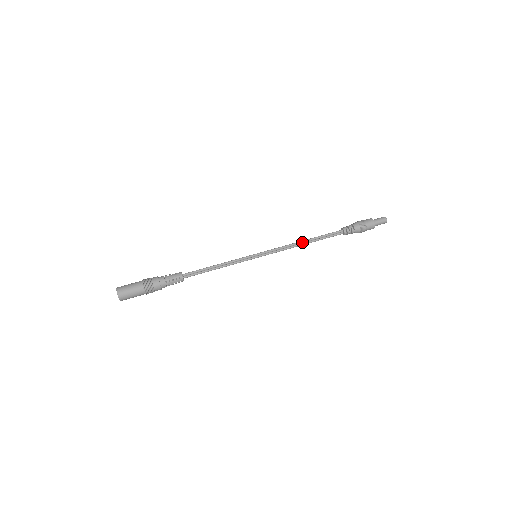
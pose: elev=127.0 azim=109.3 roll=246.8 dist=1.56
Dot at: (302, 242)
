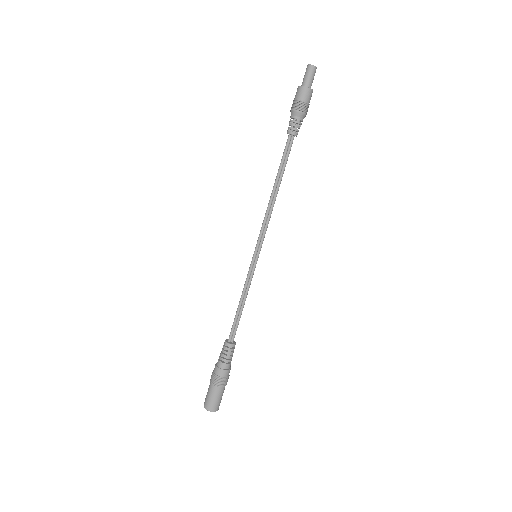
Dot at: (272, 195)
